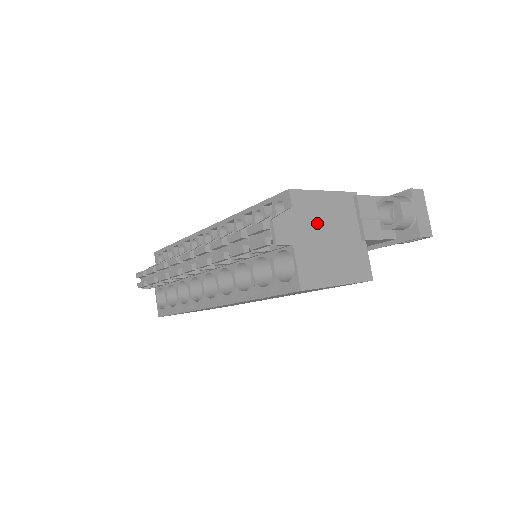
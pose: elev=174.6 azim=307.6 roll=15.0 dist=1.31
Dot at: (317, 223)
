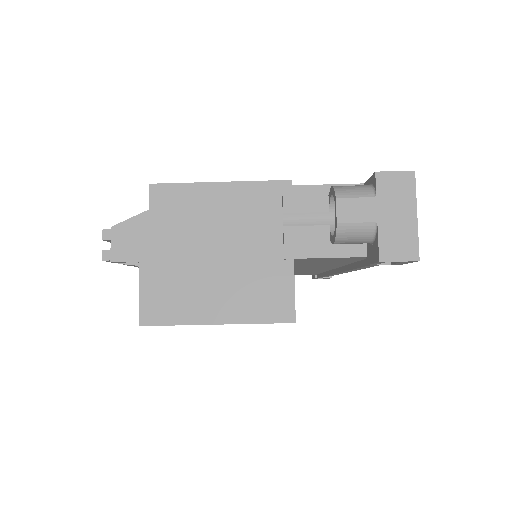
Dot at: (193, 231)
